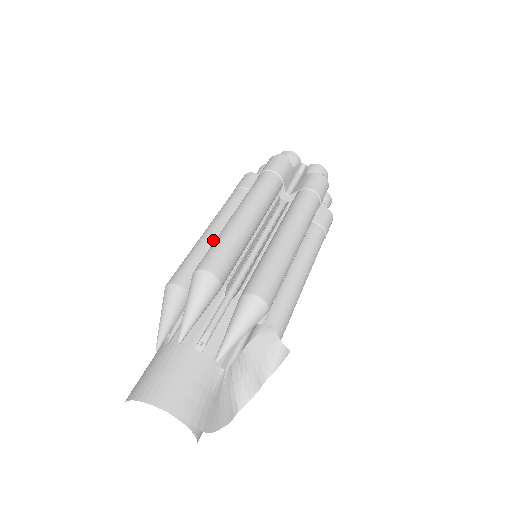
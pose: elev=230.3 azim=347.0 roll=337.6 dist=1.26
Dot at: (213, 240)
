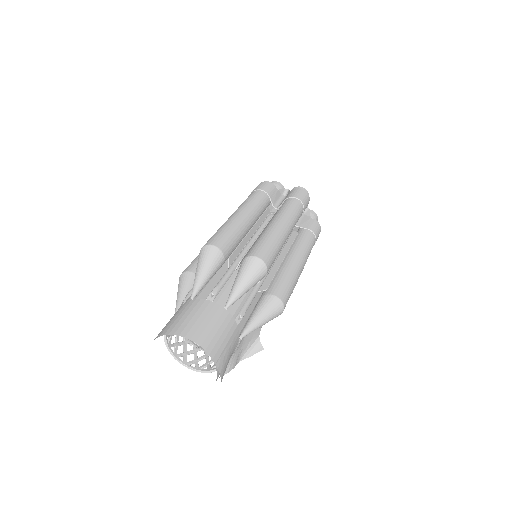
Dot at: (246, 227)
